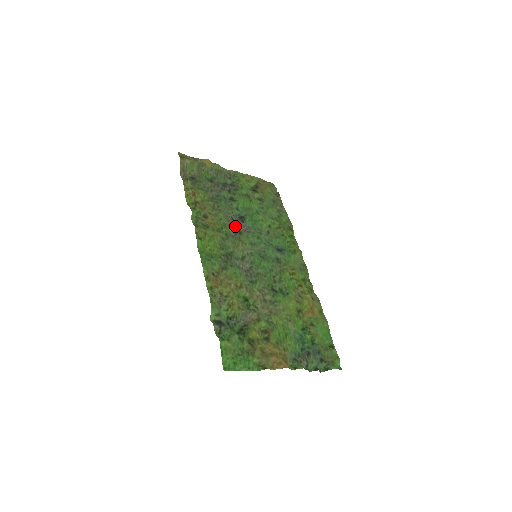
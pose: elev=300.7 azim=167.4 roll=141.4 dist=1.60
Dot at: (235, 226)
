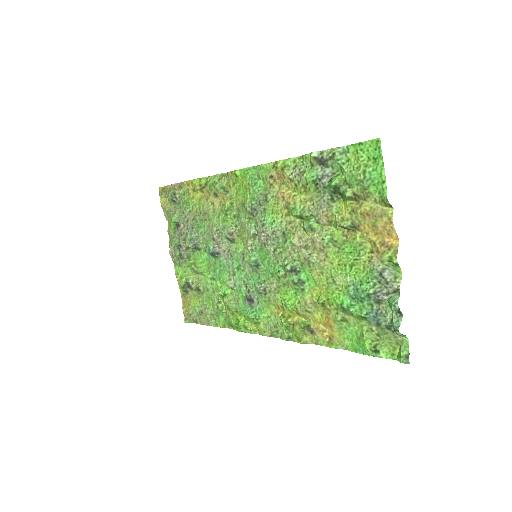
Dot at: (224, 237)
